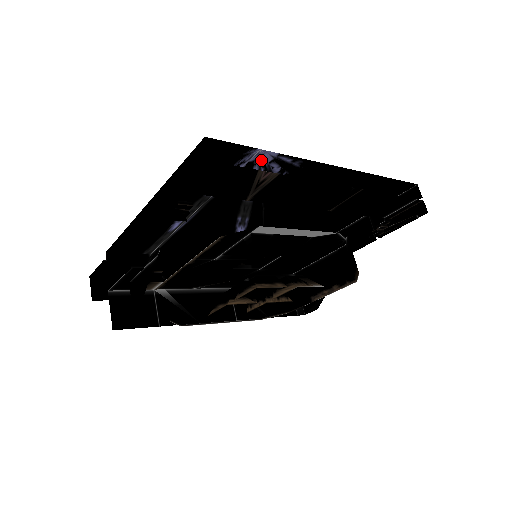
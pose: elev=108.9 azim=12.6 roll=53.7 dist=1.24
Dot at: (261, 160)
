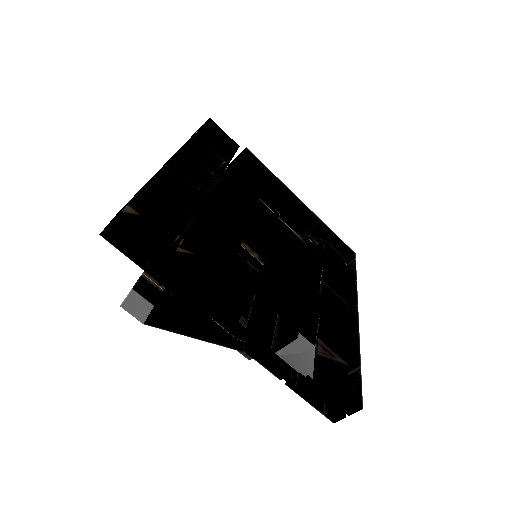
Dot at: occluded
